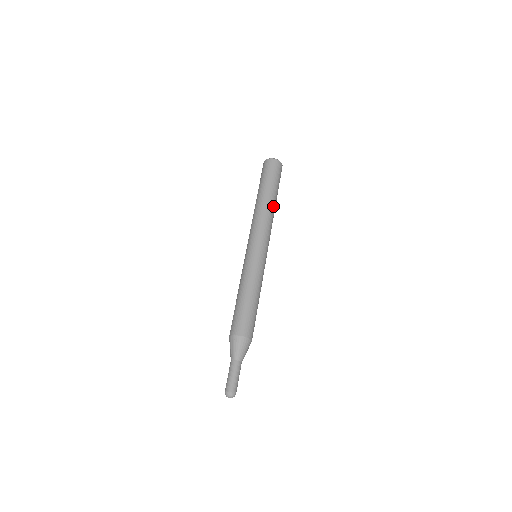
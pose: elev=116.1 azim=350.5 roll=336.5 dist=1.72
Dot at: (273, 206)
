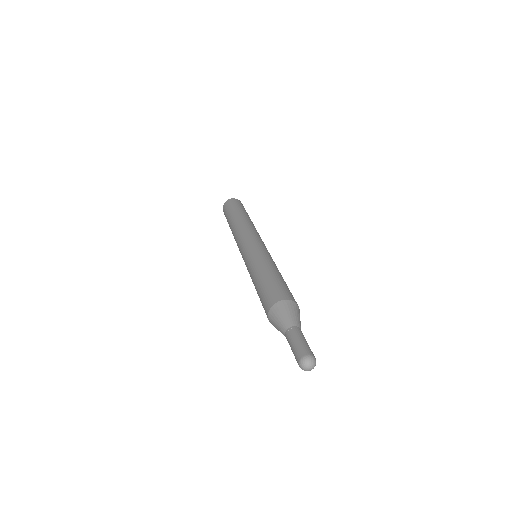
Dot at: (251, 222)
